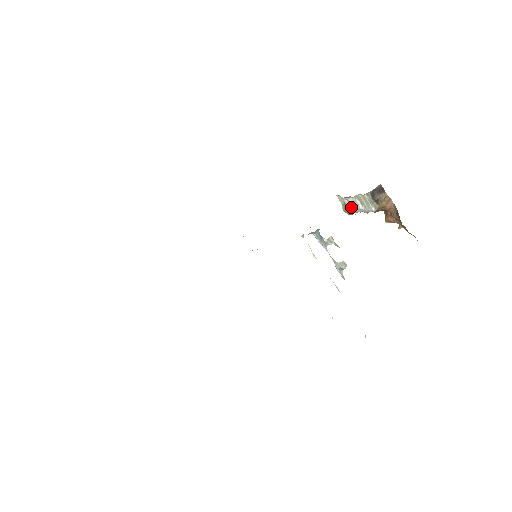
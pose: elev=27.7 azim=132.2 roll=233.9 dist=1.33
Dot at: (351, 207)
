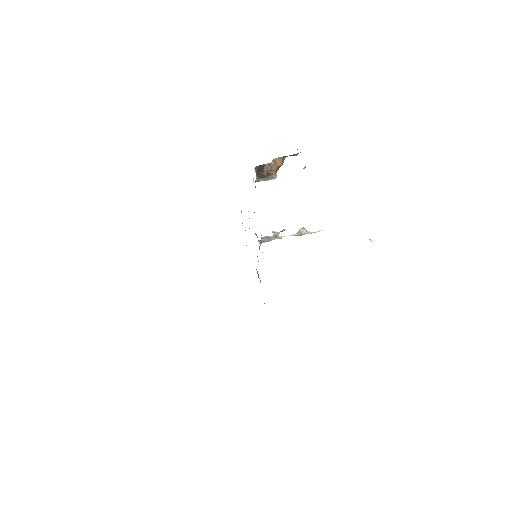
Dot at: occluded
